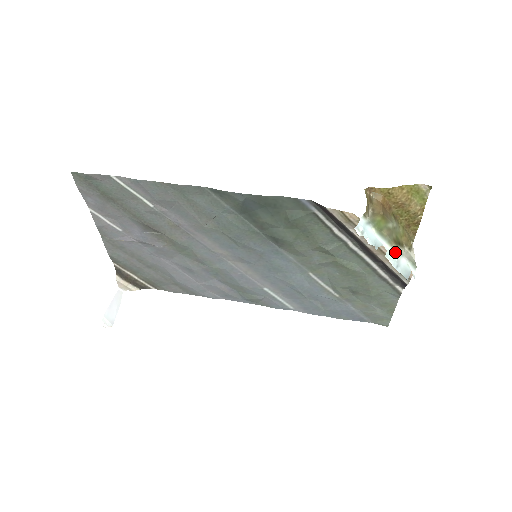
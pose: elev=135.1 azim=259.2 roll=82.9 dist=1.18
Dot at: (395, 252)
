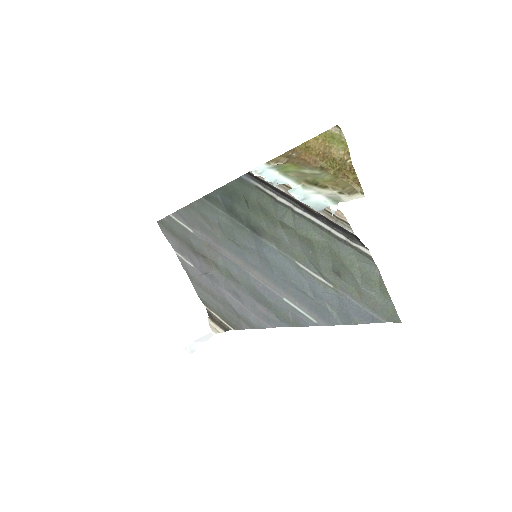
Dot at: (304, 189)
